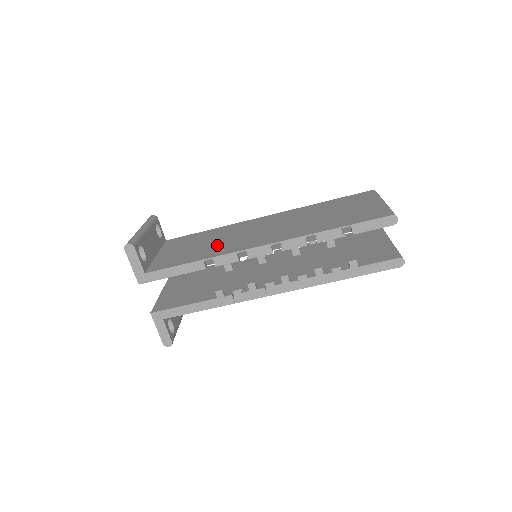
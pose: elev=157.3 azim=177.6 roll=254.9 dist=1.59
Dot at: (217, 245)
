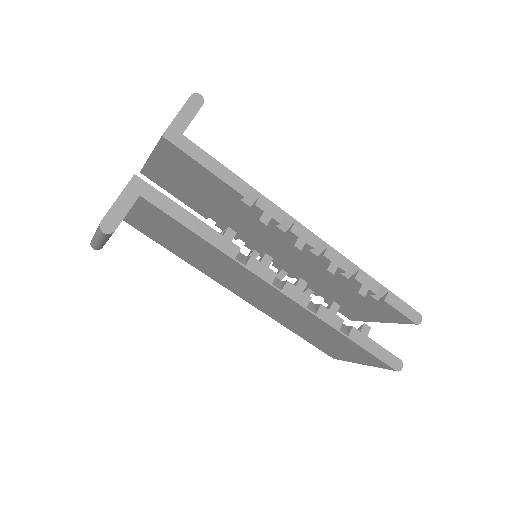
Dot at: occluded
